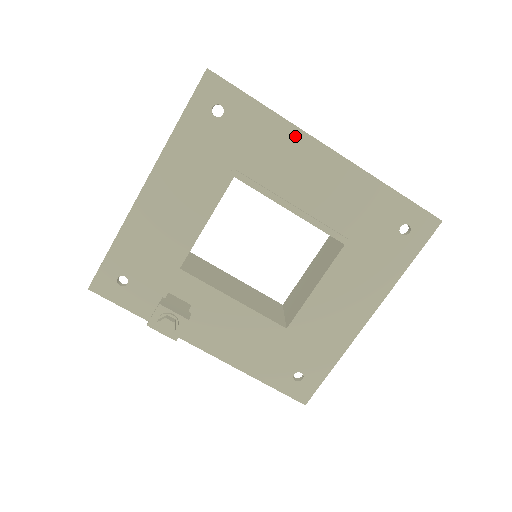
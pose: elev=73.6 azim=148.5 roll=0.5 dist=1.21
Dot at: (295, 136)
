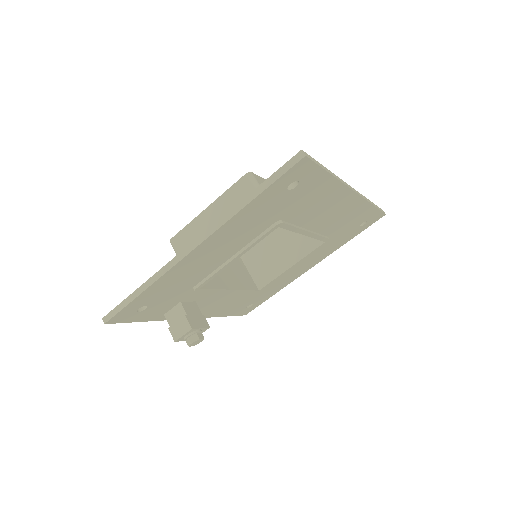
Dot at: (339, 190)
